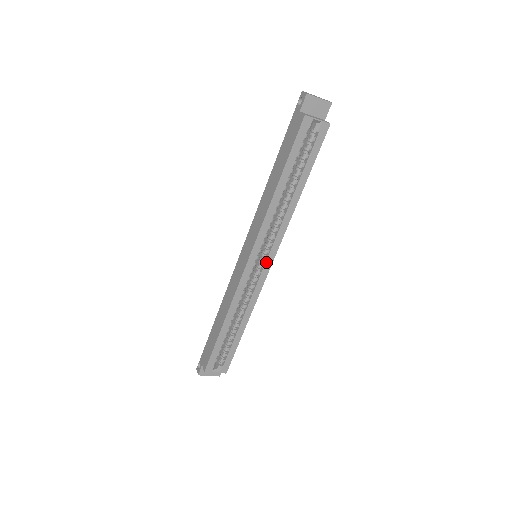
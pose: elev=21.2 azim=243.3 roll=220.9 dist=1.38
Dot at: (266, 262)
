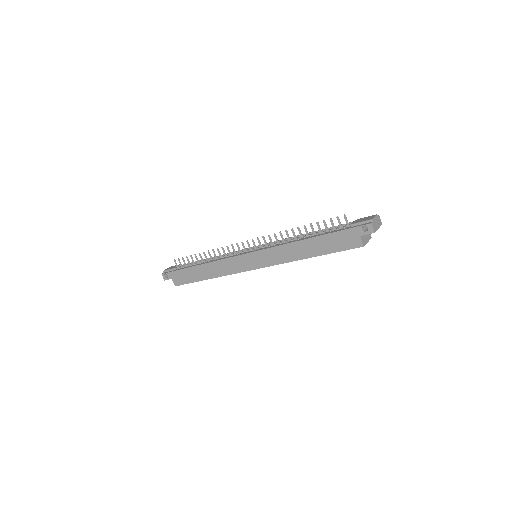
Dot at: occluded
